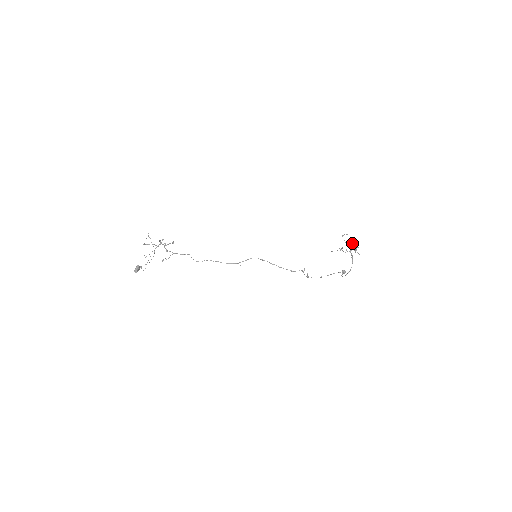
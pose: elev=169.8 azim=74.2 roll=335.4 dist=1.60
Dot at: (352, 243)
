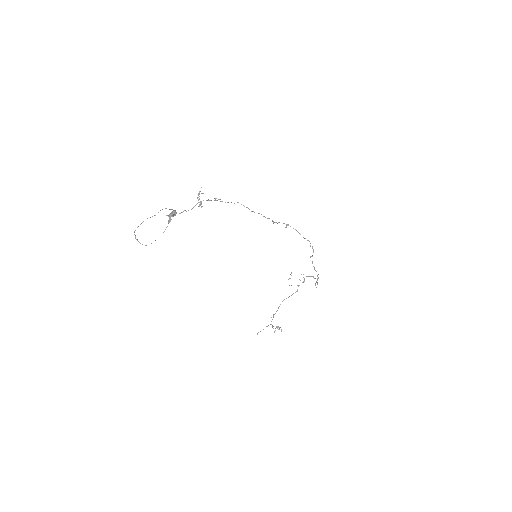
Dot at: (299, 279)
